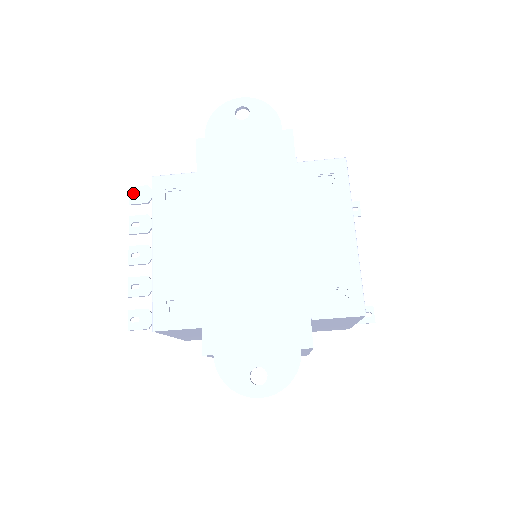
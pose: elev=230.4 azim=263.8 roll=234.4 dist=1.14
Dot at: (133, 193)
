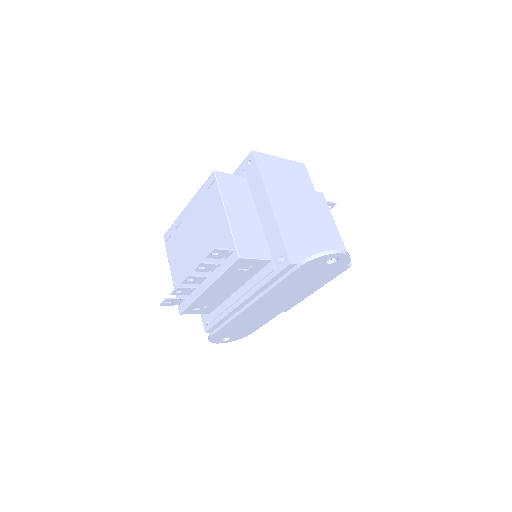
Dot at: (214, 252)
